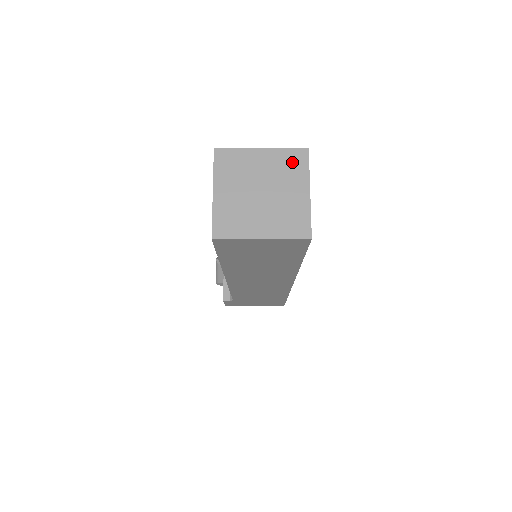
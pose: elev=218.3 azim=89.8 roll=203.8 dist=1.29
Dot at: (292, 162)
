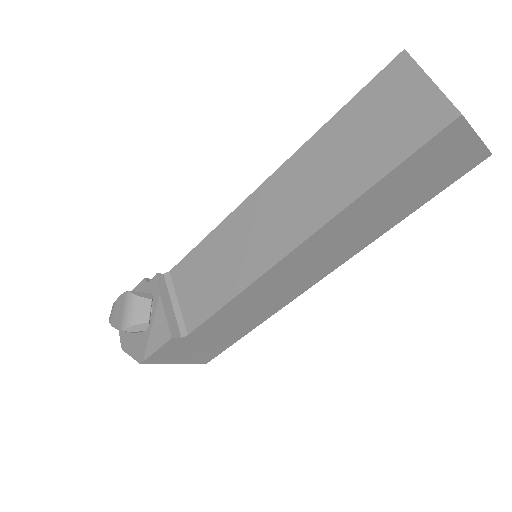
Dot at: occluded
